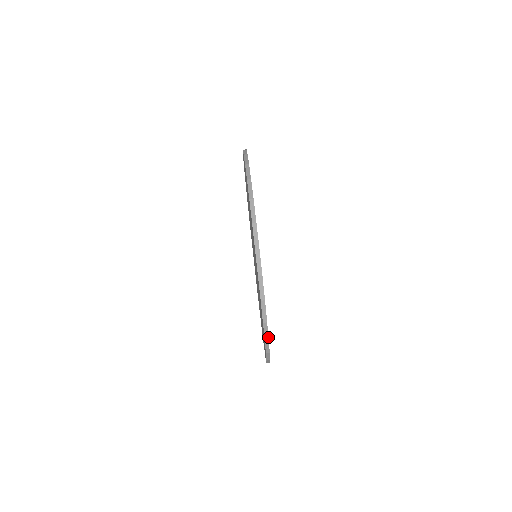
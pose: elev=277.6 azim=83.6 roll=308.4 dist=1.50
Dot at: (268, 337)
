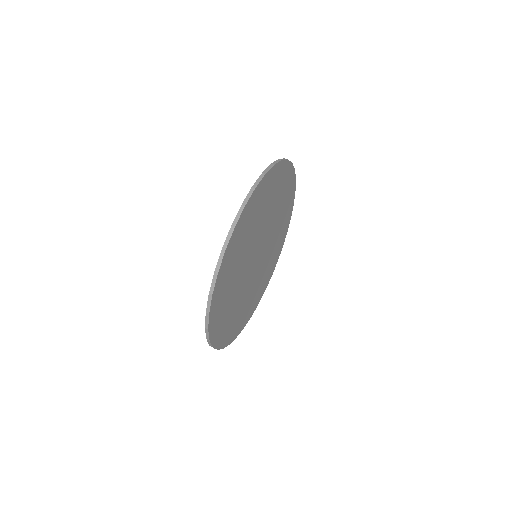
Dot at: (209, 338)
